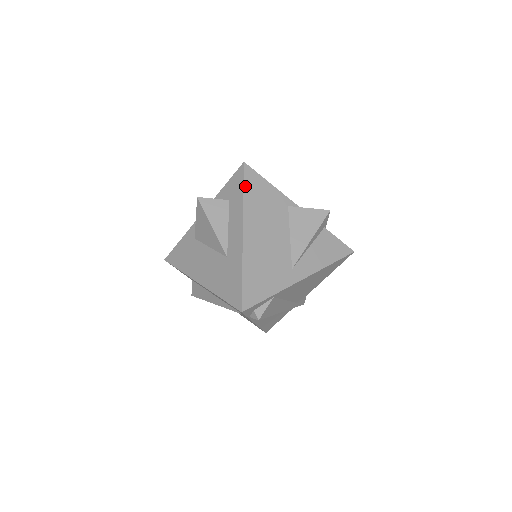
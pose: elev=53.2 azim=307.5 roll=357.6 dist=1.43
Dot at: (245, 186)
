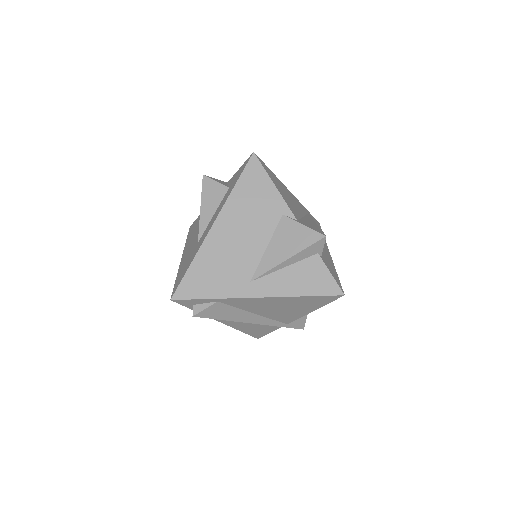
Dot at: (241, 177)
